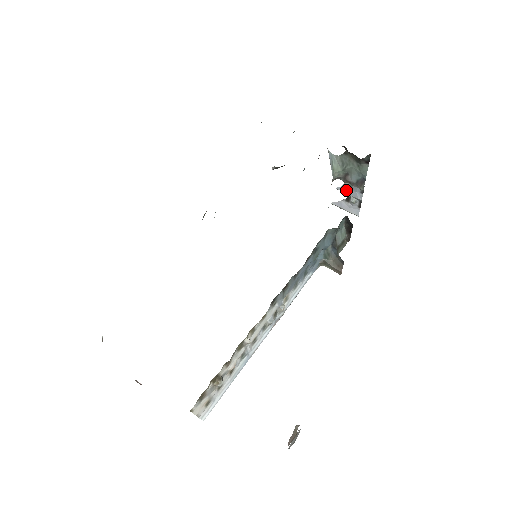
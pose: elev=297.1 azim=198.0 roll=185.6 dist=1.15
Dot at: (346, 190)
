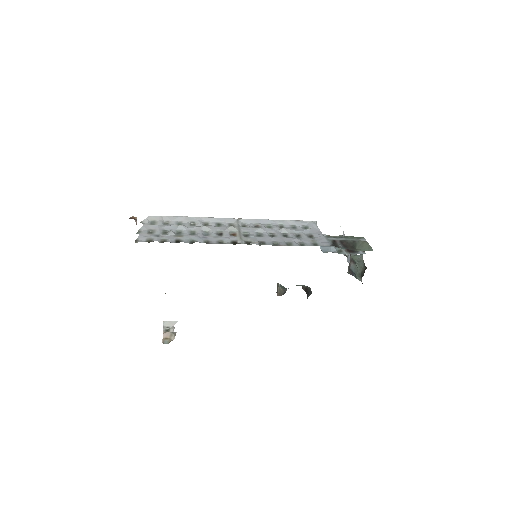
Dot at: occluded
